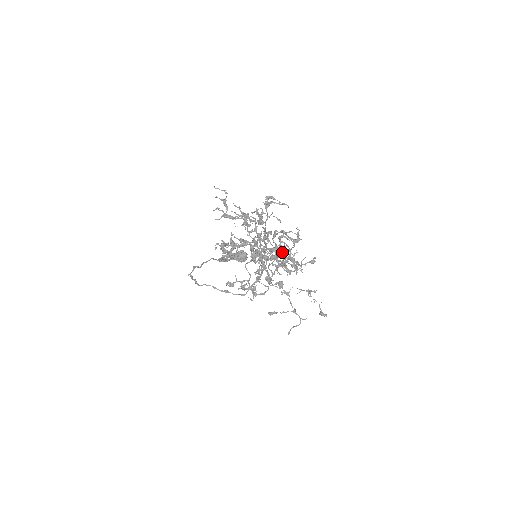
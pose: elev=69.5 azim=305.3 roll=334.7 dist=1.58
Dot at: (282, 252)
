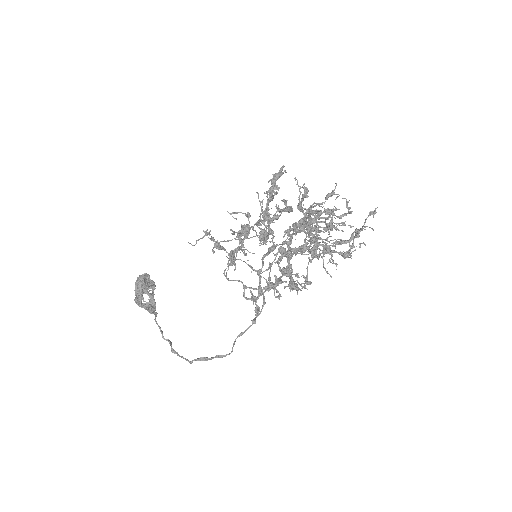
Dot at: (326, 217)
